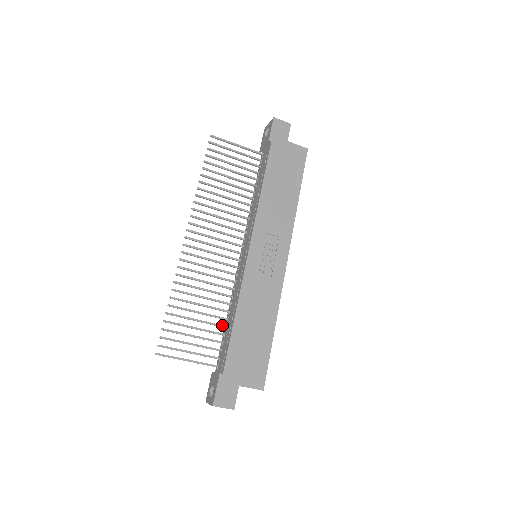
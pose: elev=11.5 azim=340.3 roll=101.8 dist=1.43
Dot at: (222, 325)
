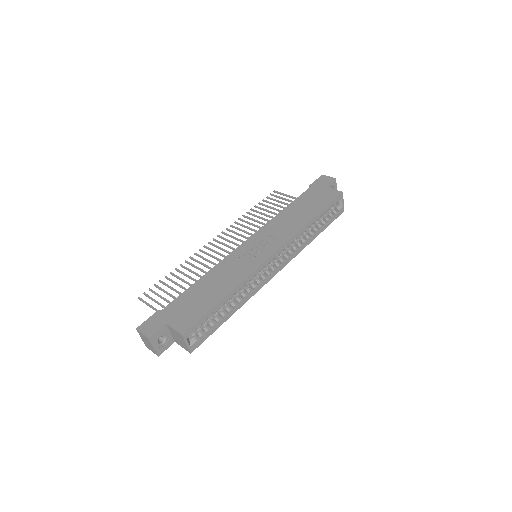
Dot at: occluded
